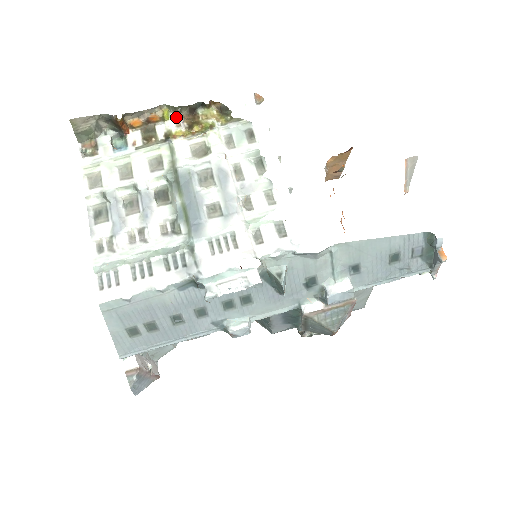
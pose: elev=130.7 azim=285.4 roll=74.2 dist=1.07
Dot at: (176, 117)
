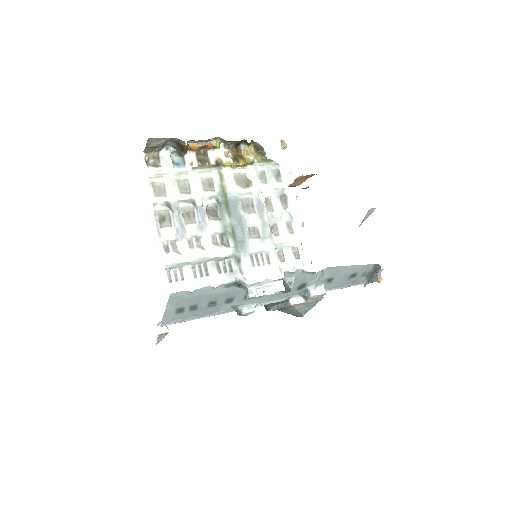
Dot at: (225, 148)
